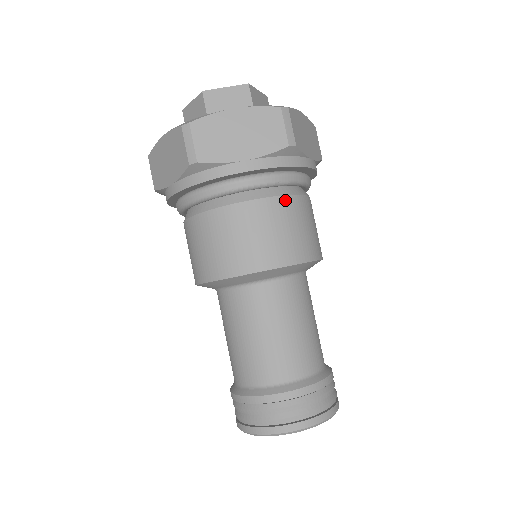
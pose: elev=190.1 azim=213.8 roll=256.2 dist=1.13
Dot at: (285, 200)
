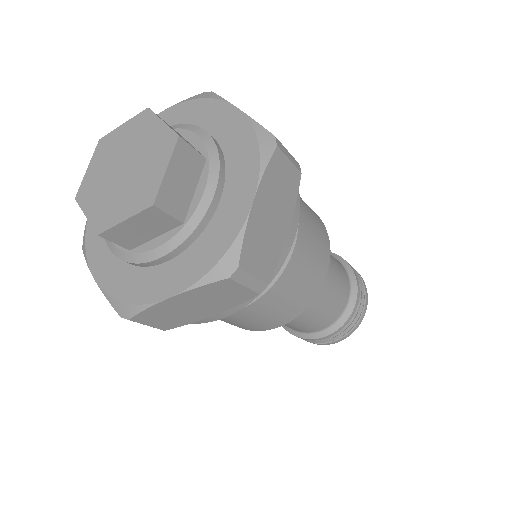
Dot at: (273, 289)
